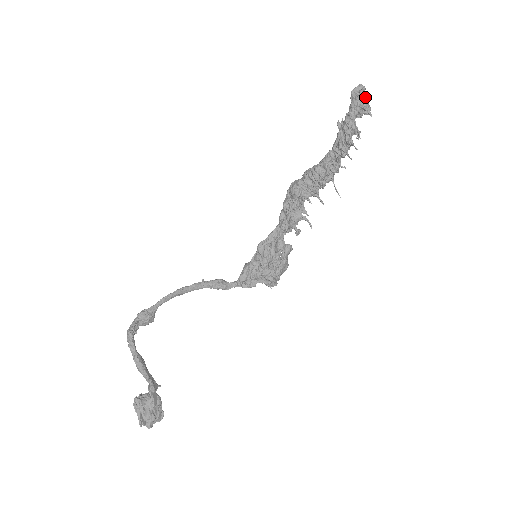
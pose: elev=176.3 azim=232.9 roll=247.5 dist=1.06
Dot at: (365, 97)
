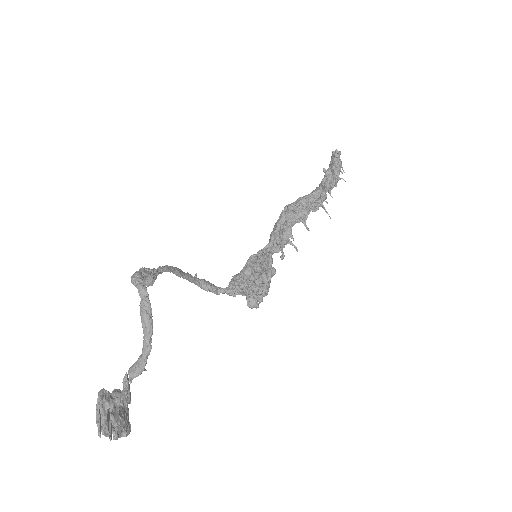
Dot at: occluded
